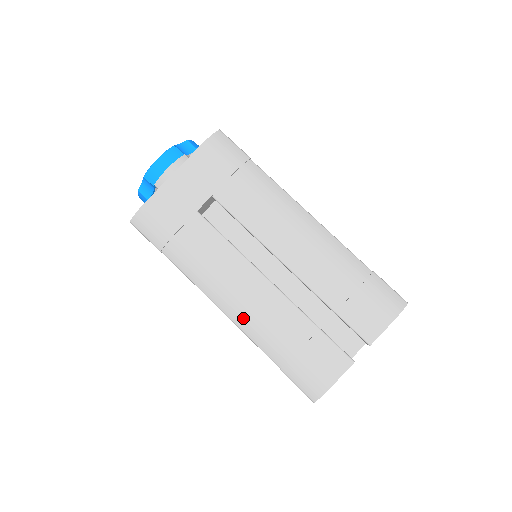
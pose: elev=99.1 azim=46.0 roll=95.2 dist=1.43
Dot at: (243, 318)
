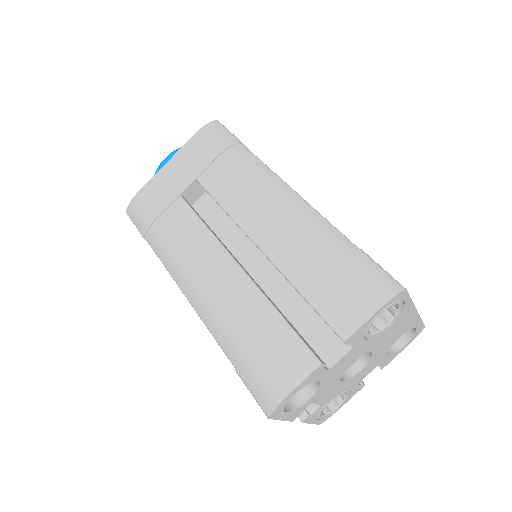
Dot at: (203, 305)
